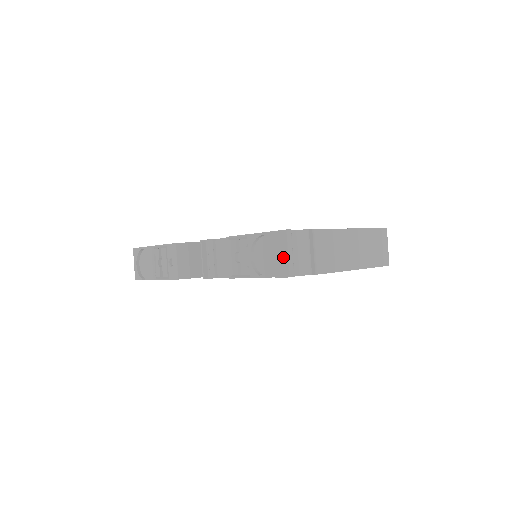
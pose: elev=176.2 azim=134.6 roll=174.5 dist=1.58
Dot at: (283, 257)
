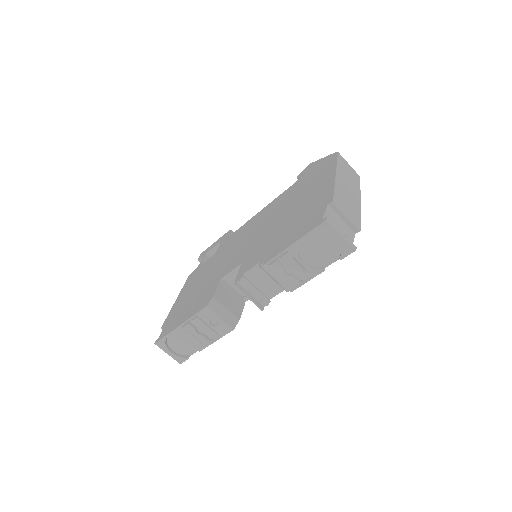
Dot at: (338, 241)
